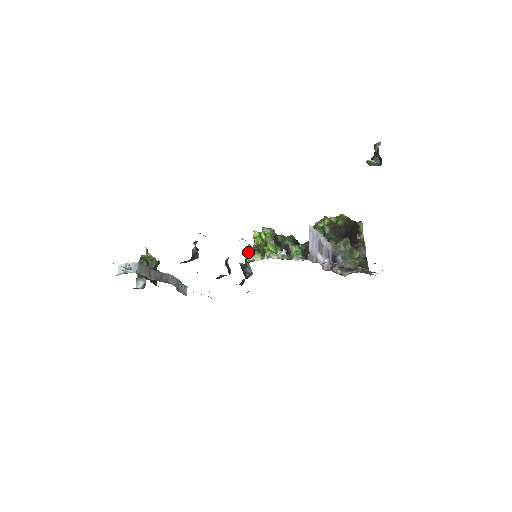
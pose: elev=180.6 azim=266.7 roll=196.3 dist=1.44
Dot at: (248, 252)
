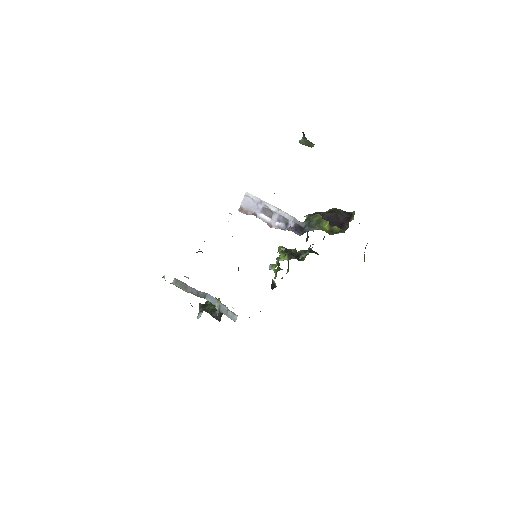
Dot at: (273, 270)
